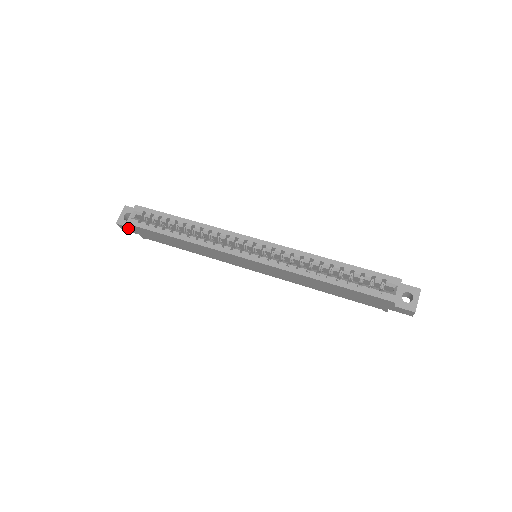
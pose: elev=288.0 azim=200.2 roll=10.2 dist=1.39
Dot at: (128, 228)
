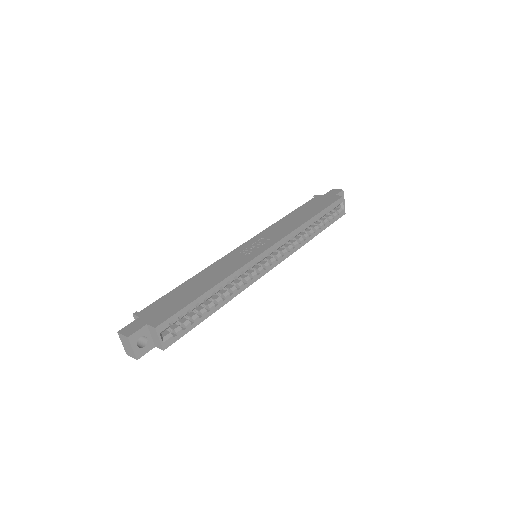
Dot at: (147, 349)
